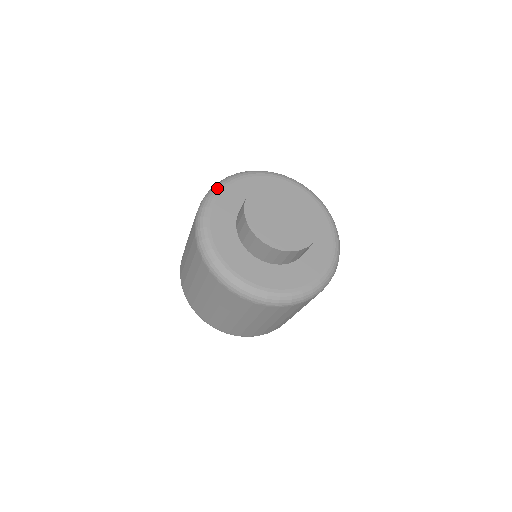
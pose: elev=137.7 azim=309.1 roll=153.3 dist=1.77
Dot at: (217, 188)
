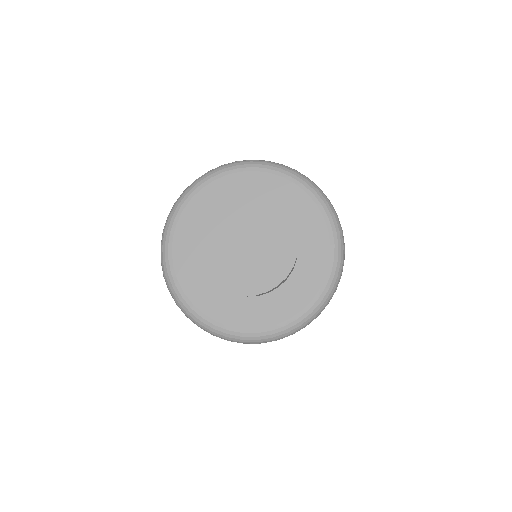
Dot at: (225, 168)
